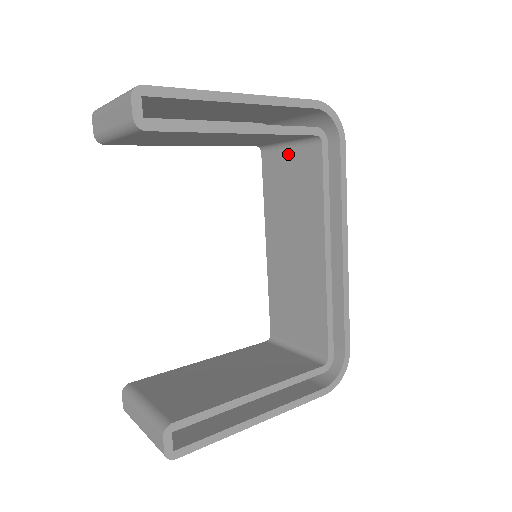
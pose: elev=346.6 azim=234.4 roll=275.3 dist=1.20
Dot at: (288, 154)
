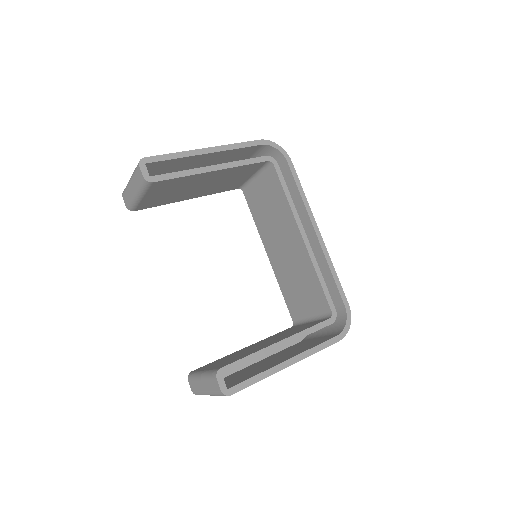
Dot at: (258, 183)
